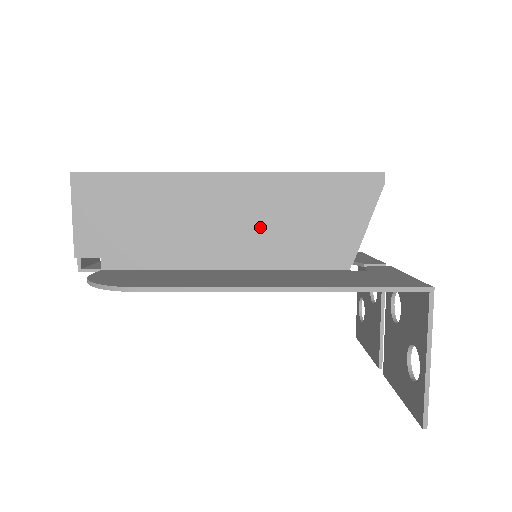
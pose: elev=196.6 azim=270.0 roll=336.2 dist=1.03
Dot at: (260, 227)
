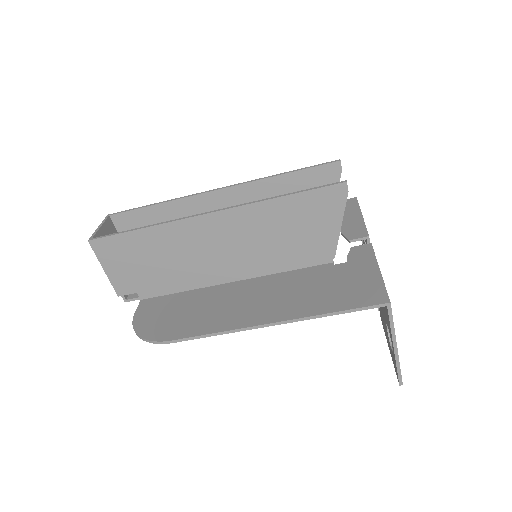
Dot at: (250, 247)
